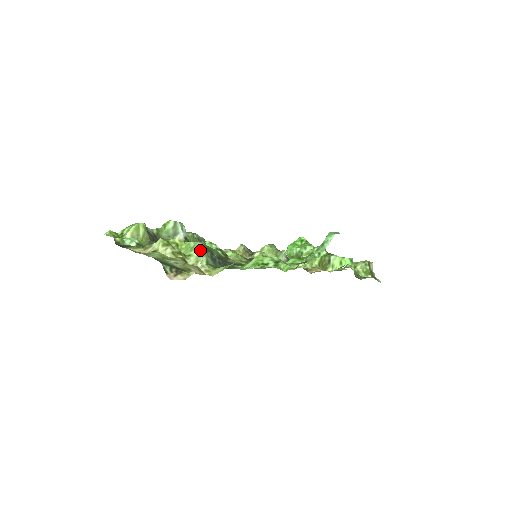
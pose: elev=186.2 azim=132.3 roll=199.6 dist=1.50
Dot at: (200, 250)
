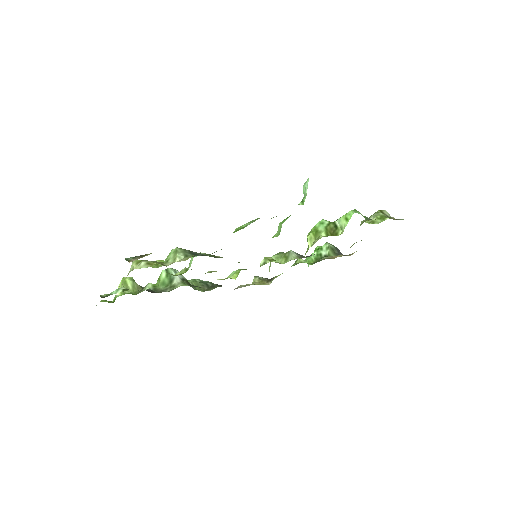
Dot at: (175, 250)
